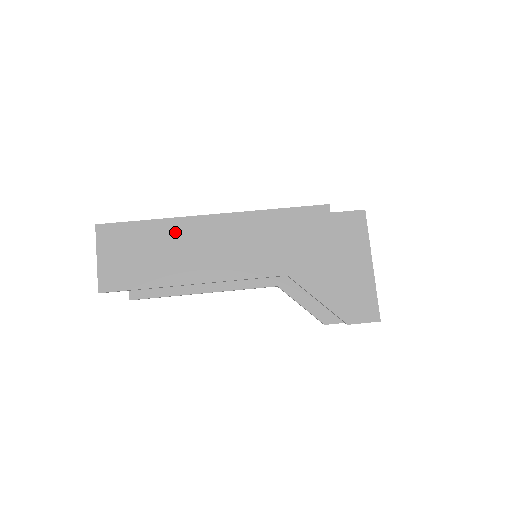
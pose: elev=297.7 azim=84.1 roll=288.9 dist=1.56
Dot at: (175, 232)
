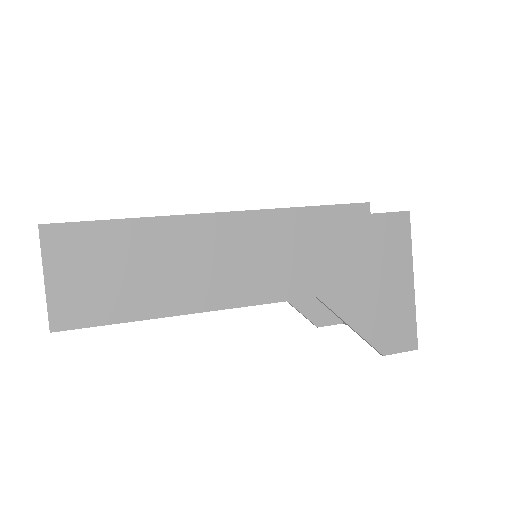
Dot at: (167, 238)
